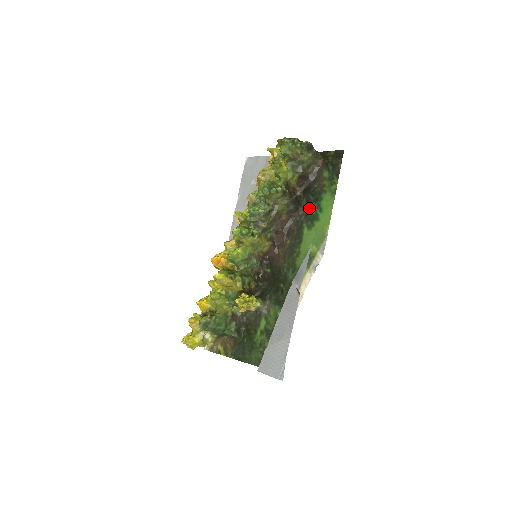
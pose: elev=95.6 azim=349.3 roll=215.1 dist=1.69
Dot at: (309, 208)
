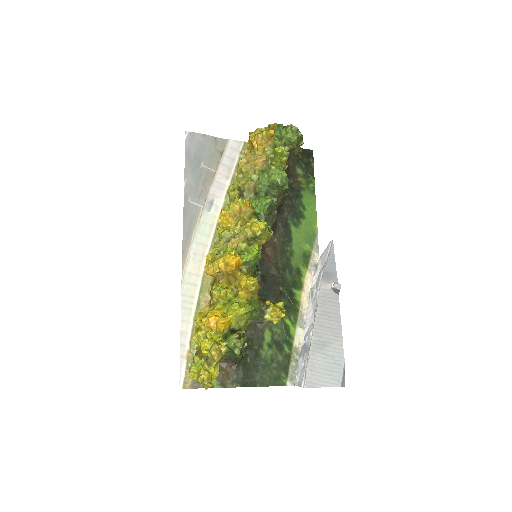
Dot at: (290, 204)
